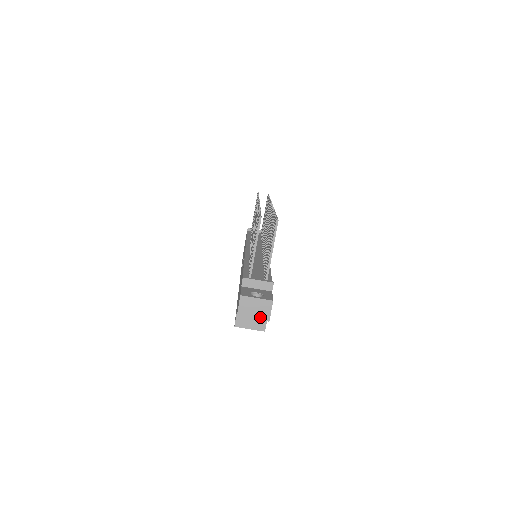
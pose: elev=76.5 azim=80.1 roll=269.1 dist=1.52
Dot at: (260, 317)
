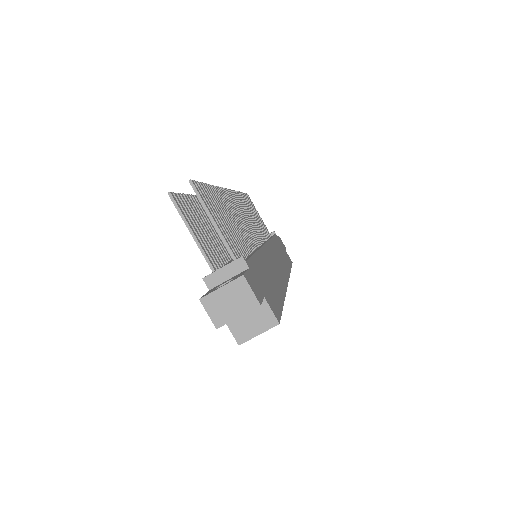
Dot at: (245, 308)
